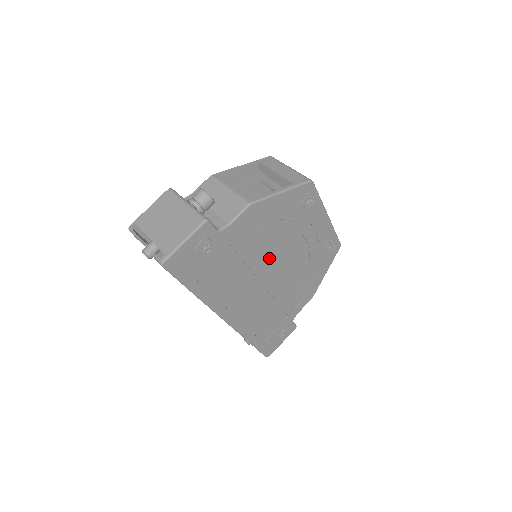
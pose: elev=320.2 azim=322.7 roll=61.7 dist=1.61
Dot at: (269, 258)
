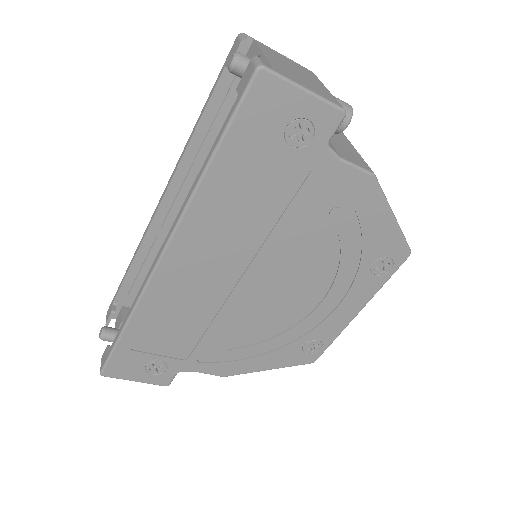
Dot at: (286, 263)
